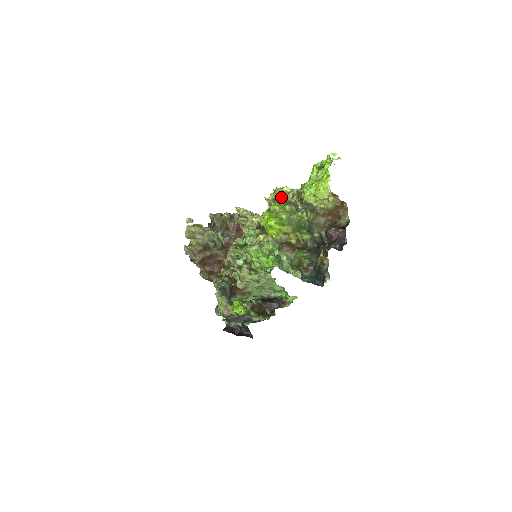
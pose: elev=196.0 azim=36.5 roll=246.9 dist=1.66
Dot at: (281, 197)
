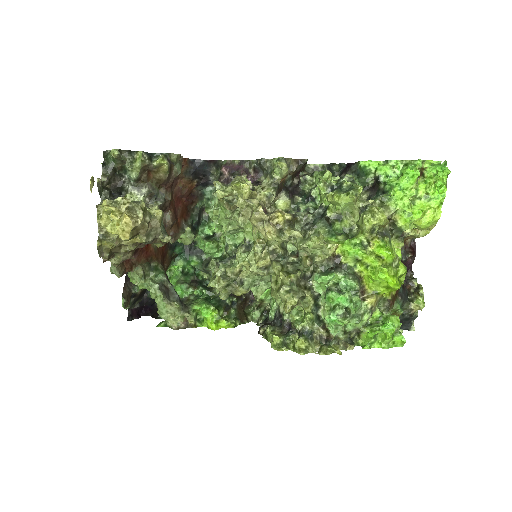
Dot at: (381, 226)
